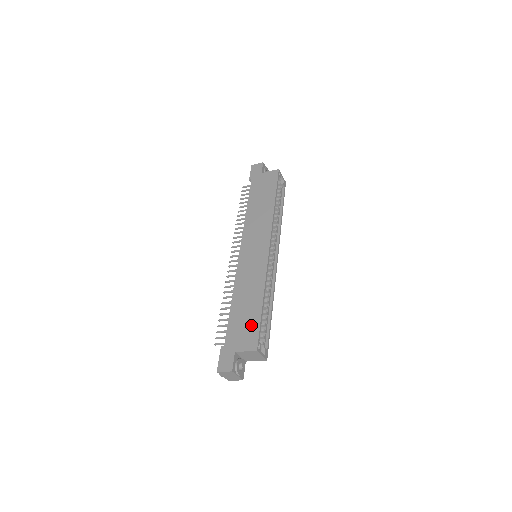
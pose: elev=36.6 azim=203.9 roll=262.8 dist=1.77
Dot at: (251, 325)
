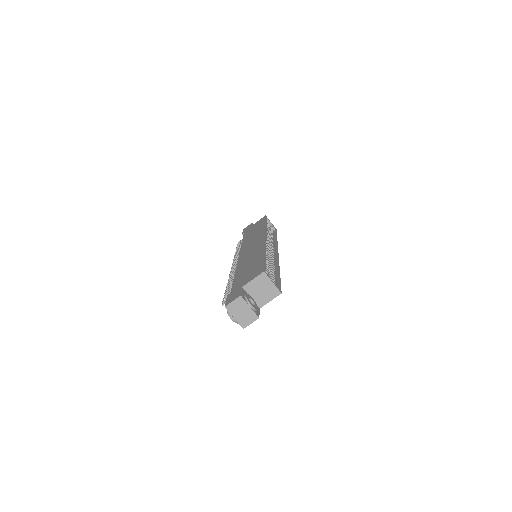
Dot at: (255, 268)
